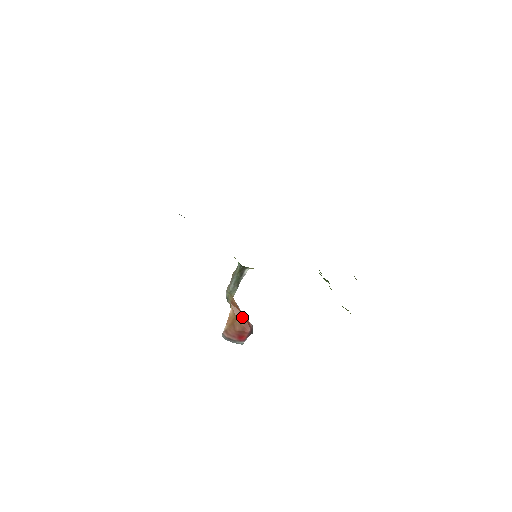
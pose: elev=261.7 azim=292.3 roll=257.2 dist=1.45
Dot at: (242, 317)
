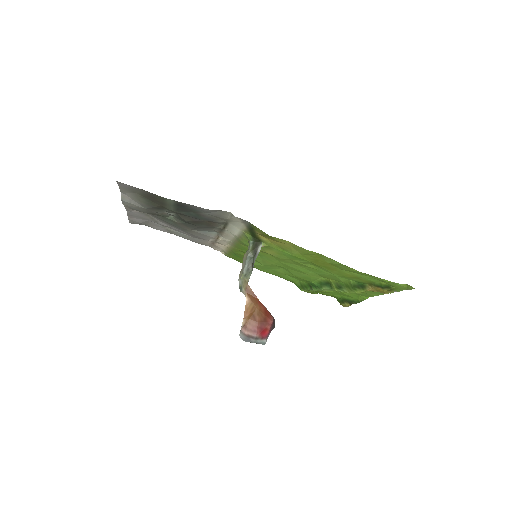
Dot at: (261, 305)
